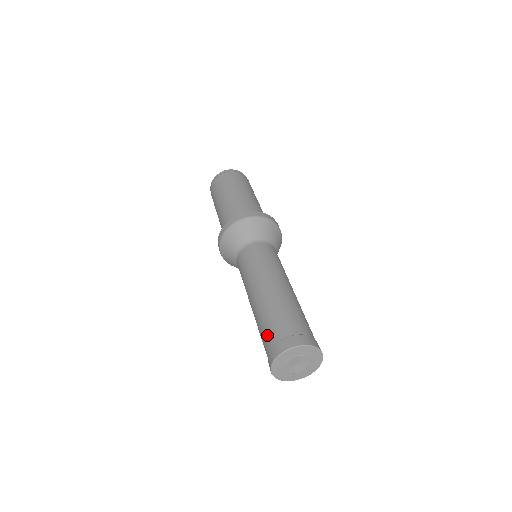
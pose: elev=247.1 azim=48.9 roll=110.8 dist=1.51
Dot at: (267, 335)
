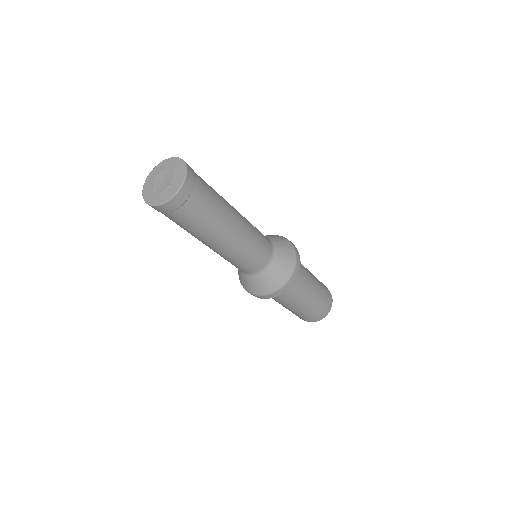
Dot at: occluded
